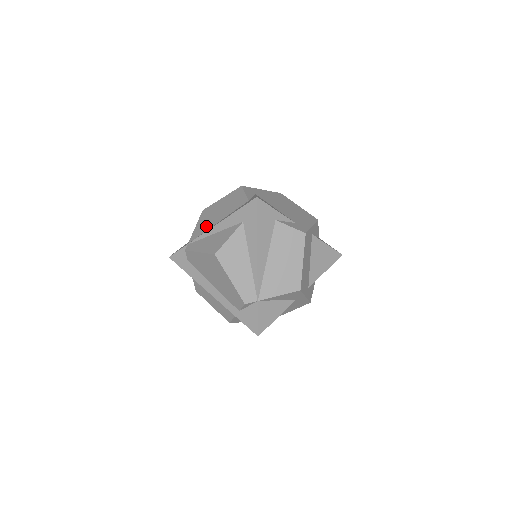
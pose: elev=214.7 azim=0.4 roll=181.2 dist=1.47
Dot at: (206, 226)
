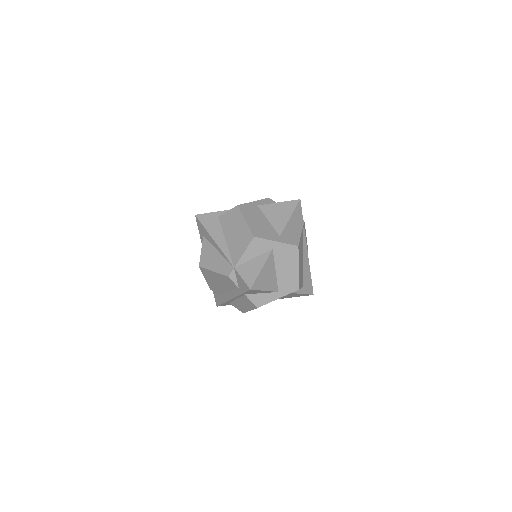
Dot at: occluded
